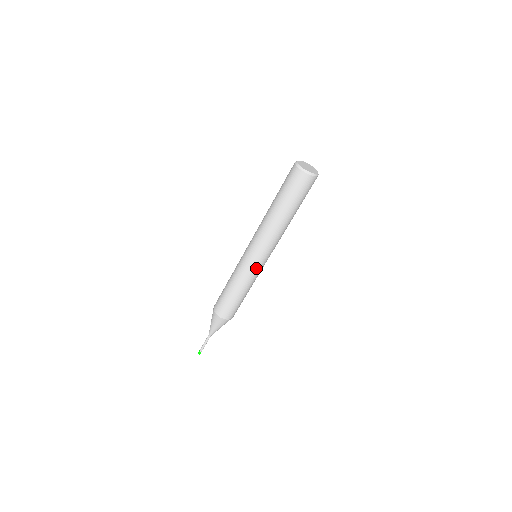
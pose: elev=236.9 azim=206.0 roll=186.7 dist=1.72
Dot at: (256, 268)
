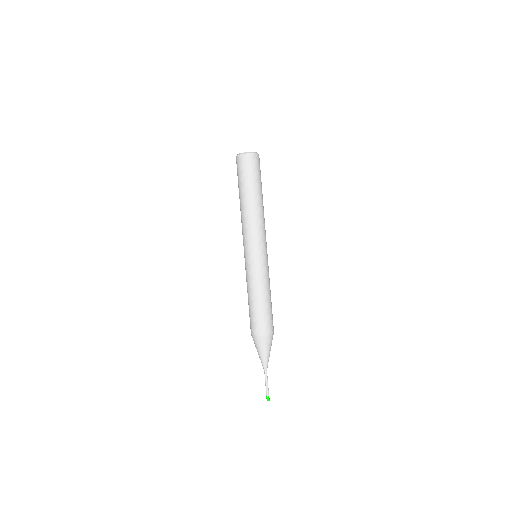
Dot at: (266, 262)
